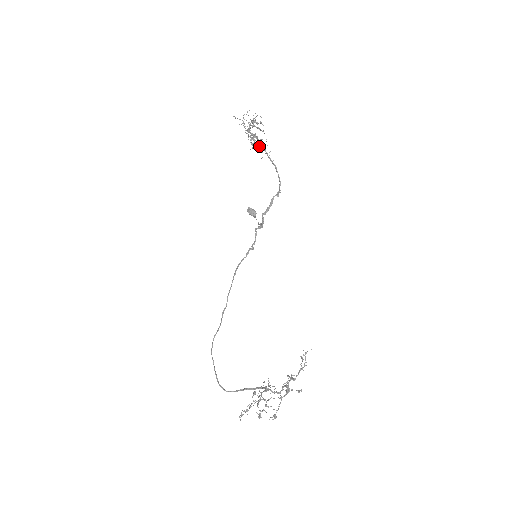
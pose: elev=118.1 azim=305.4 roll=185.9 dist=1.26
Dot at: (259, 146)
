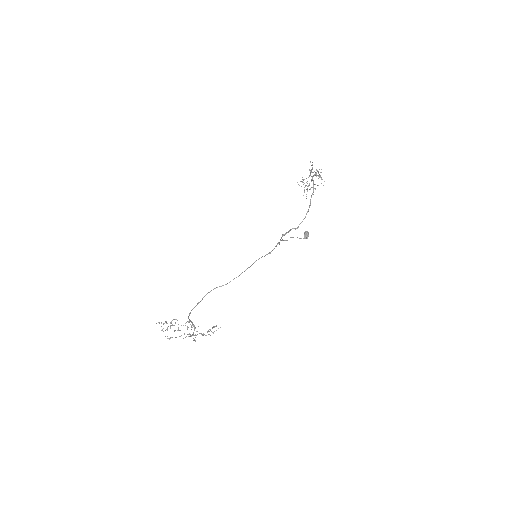
Dot at: (304, 190)
